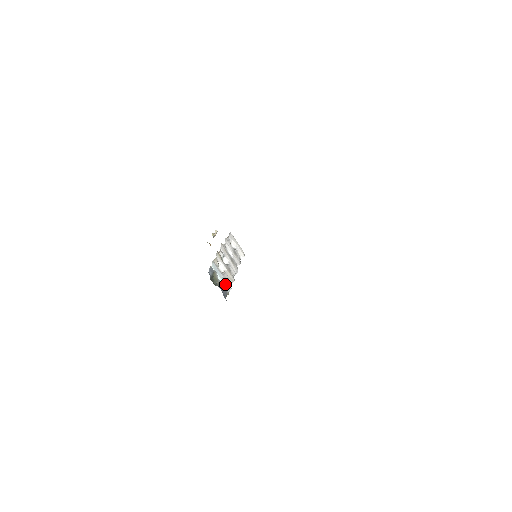
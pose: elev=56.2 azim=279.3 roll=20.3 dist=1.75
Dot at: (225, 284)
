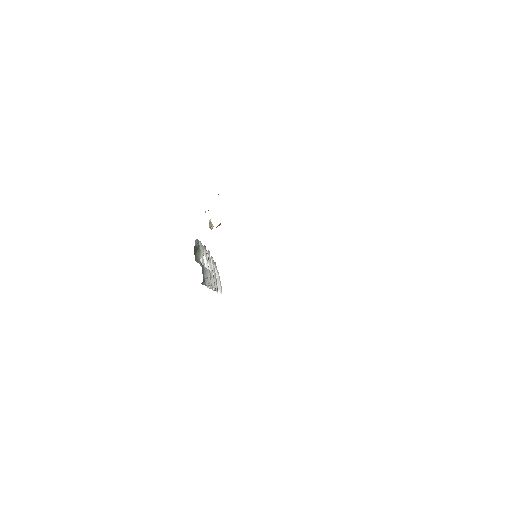
Dot at: occluded
